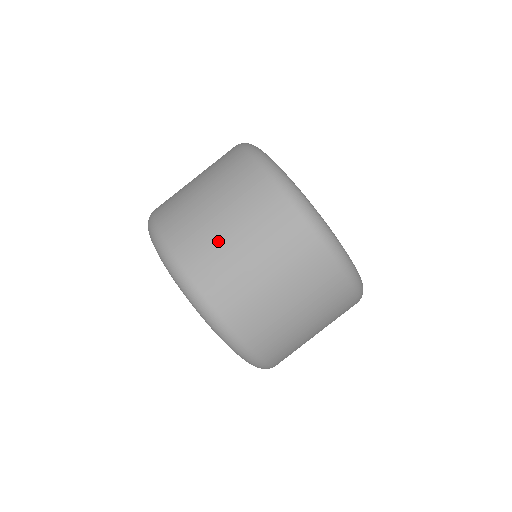
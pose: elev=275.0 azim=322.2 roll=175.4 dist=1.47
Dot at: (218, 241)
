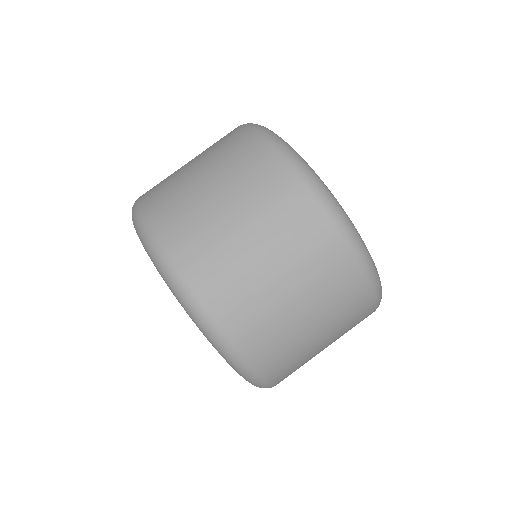
Dot at: (220, 233)
